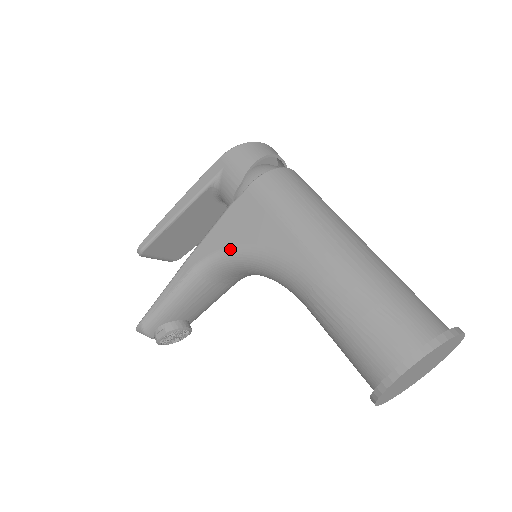
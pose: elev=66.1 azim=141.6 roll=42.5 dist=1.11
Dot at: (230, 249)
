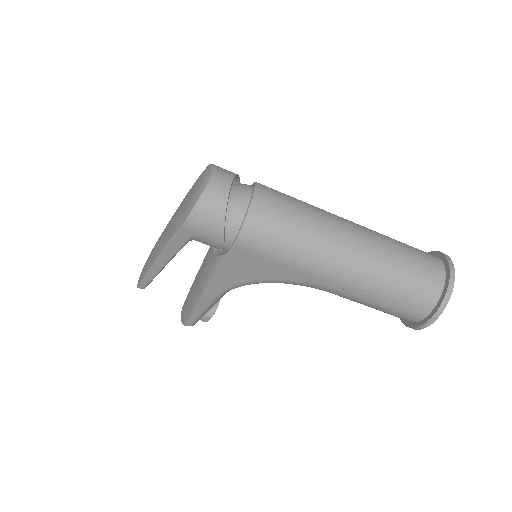
Dot at: (246, 283)
